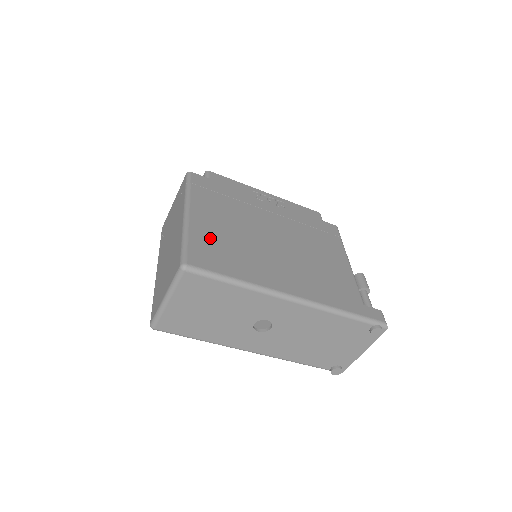
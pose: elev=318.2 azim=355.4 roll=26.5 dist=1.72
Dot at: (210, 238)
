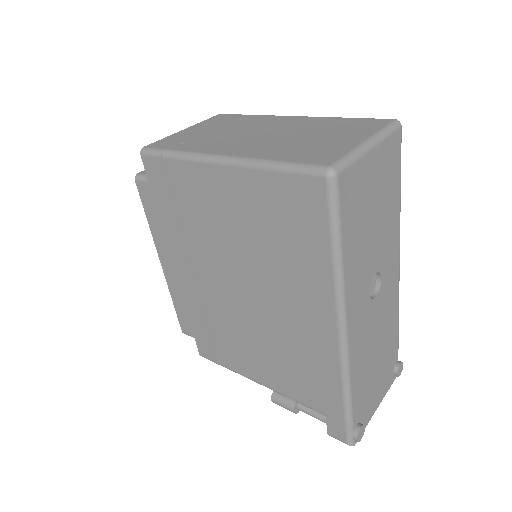
Dot at: occluded
